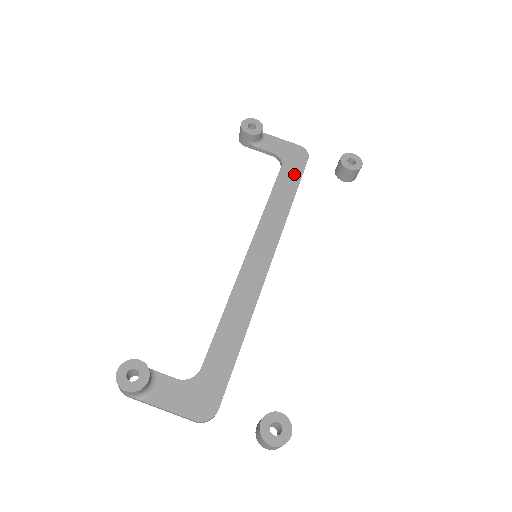
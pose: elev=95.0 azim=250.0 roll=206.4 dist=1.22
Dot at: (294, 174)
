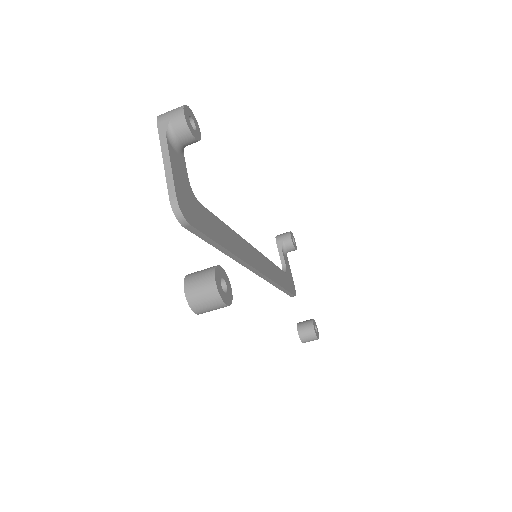
Dot at: (287, 285)
